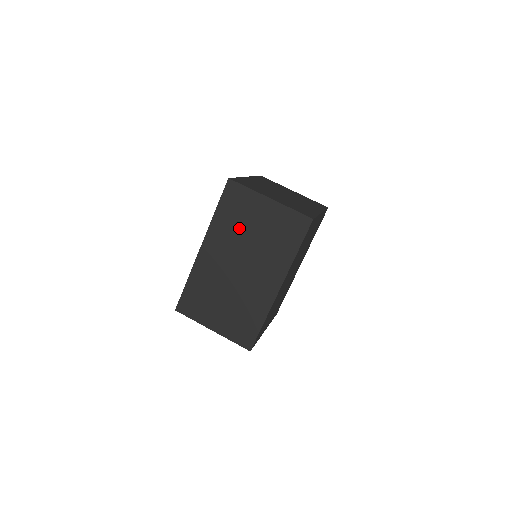
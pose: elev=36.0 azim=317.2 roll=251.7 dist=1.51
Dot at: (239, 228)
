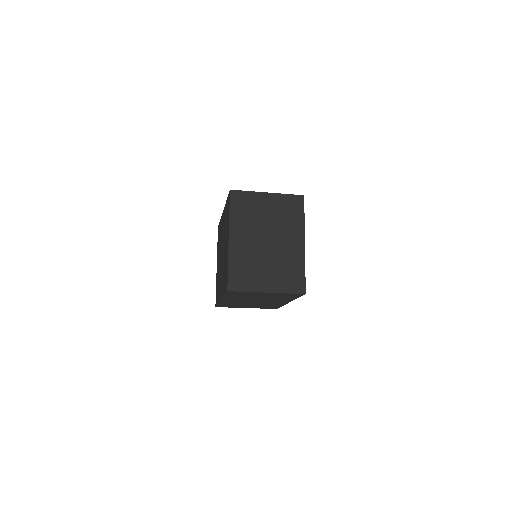
Dot at: (247, 297)
